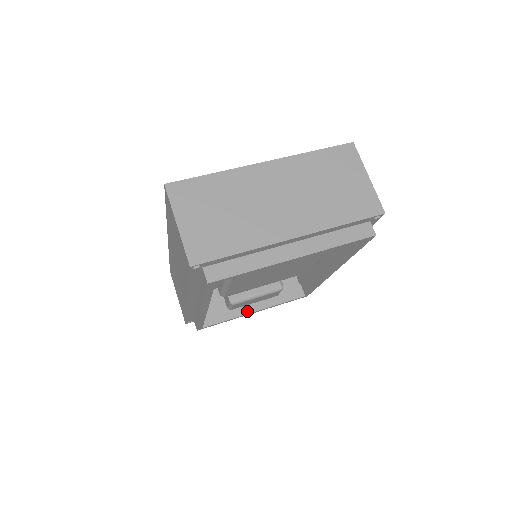
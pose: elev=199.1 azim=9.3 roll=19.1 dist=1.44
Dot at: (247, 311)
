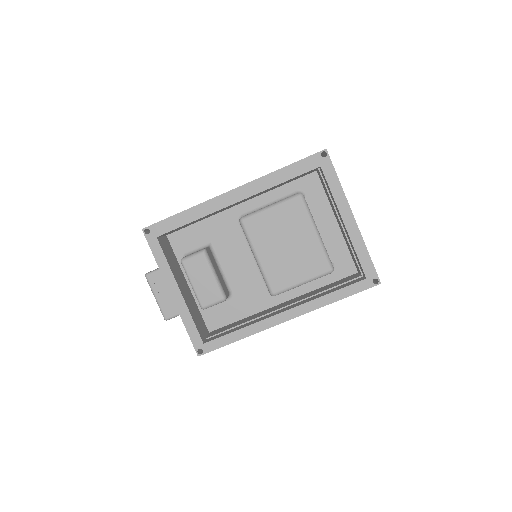
Dot at: (178, 283)
